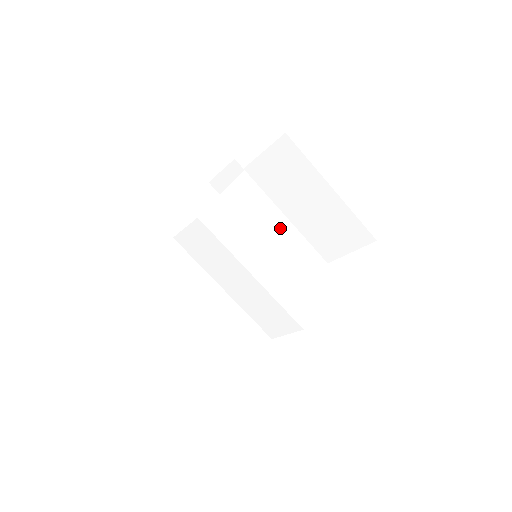
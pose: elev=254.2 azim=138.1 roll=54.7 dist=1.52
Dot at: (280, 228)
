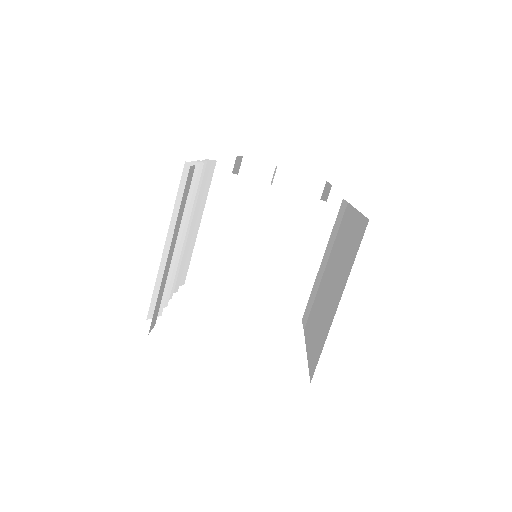
Dot at: (285, 267)
